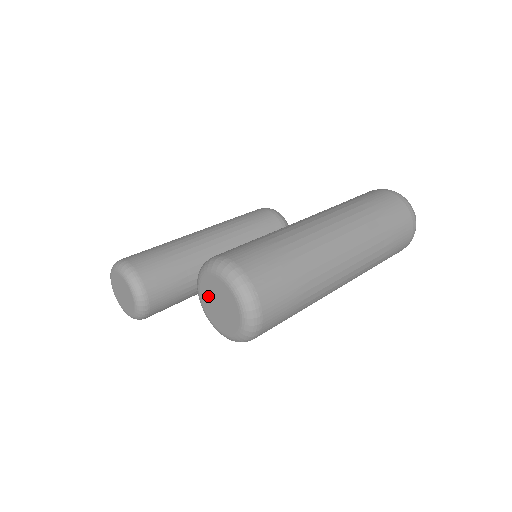
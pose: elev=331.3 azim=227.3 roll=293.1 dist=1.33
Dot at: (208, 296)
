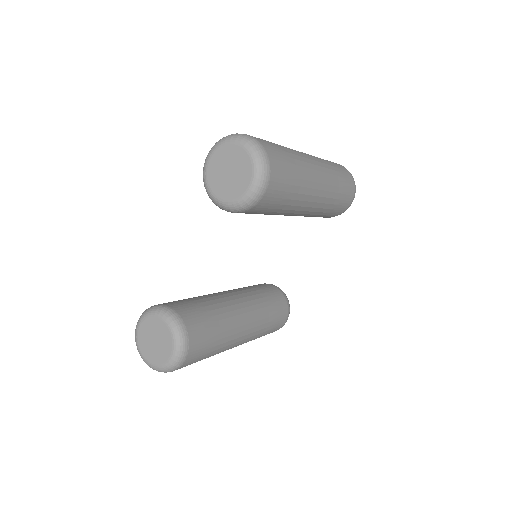
Dot at: (218, 181)
